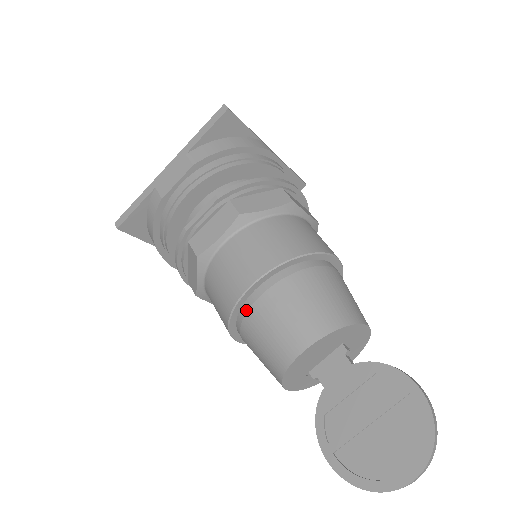
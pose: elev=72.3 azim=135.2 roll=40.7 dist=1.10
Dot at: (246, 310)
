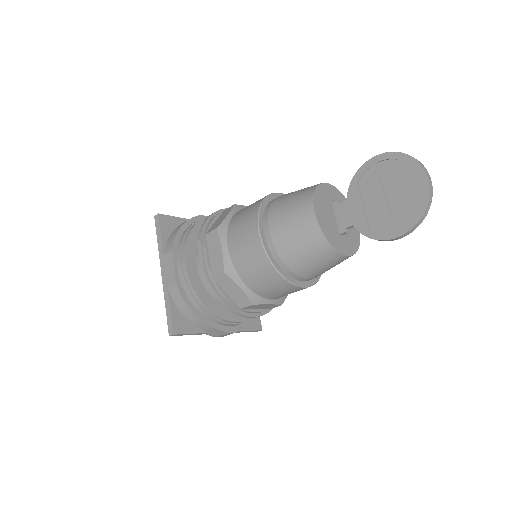
Dot at: (274, 249)
